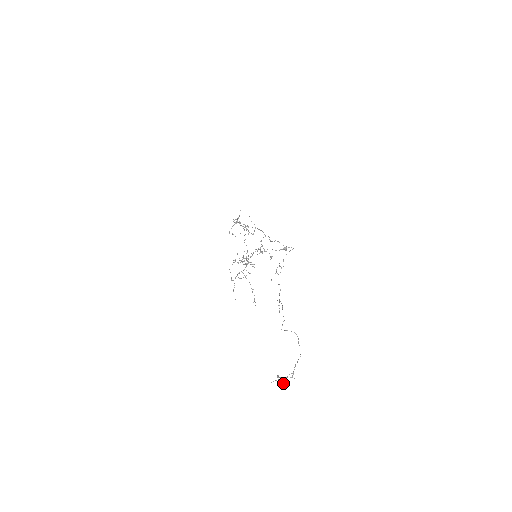
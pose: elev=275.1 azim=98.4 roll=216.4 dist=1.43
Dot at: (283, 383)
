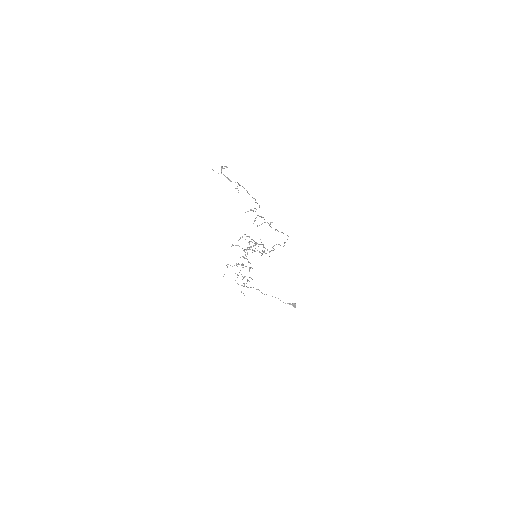
Dot at: occluded
